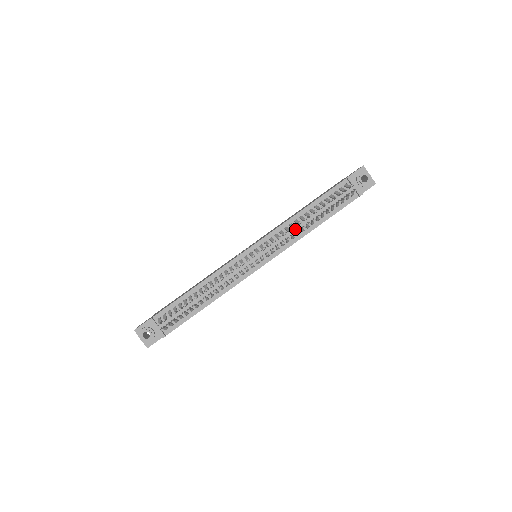
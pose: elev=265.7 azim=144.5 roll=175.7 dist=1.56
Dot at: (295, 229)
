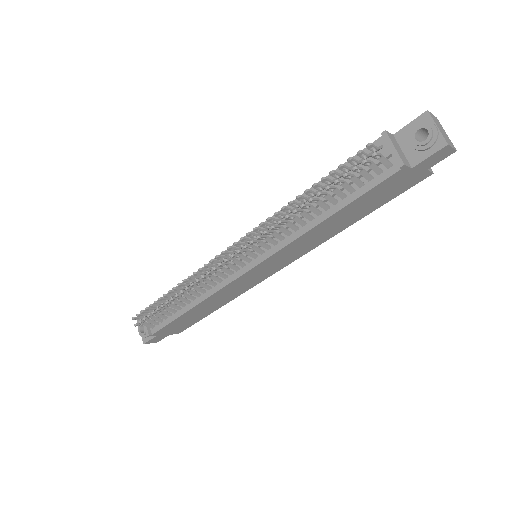
Dot at: (291, 220)
